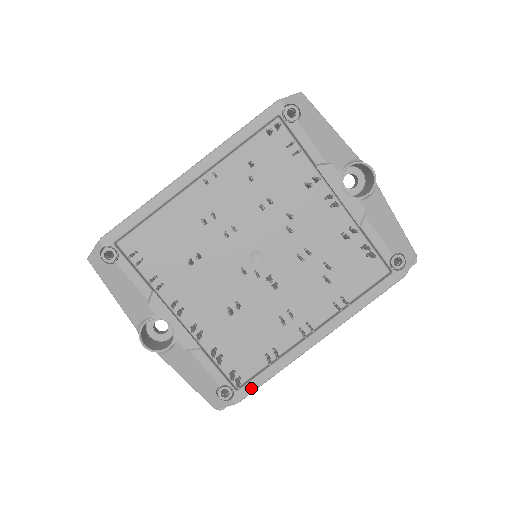
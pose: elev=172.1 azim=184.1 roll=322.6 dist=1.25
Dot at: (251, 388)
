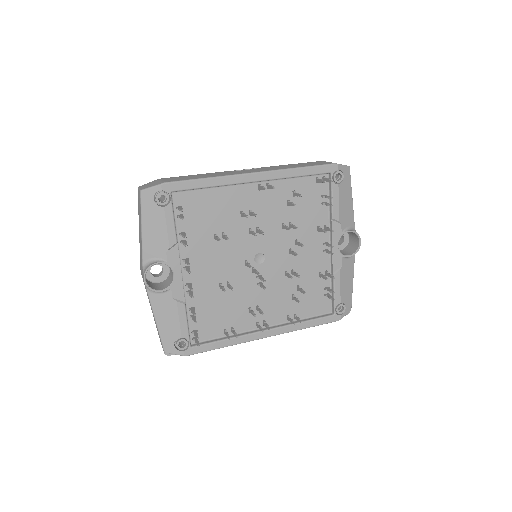
Dot at: (202, 349)
